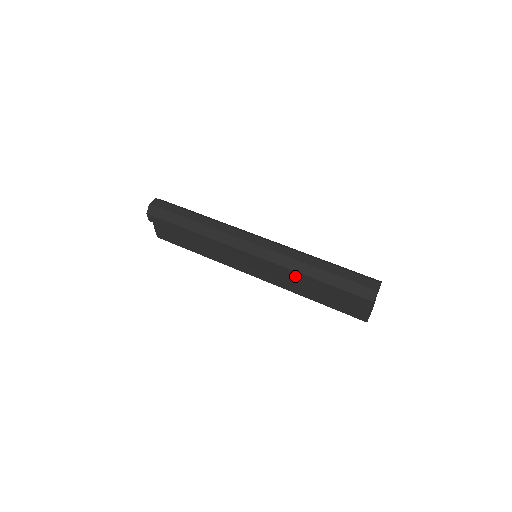
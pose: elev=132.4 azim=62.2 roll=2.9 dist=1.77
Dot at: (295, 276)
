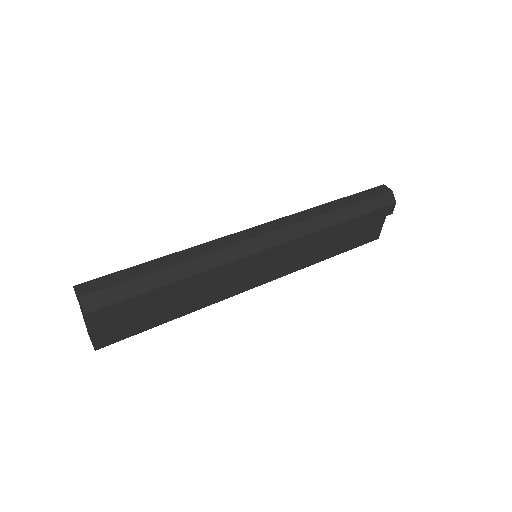
Dot at: (321, 237)
